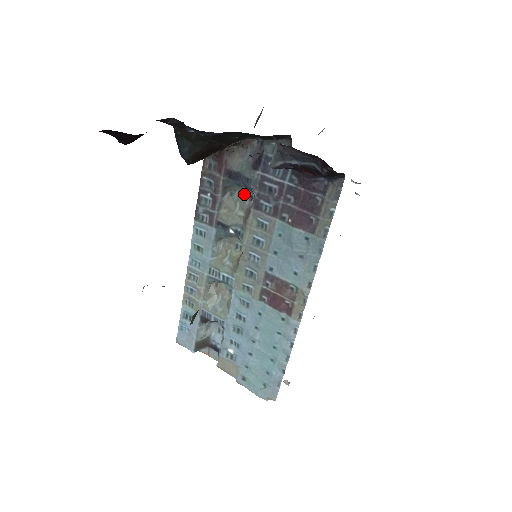
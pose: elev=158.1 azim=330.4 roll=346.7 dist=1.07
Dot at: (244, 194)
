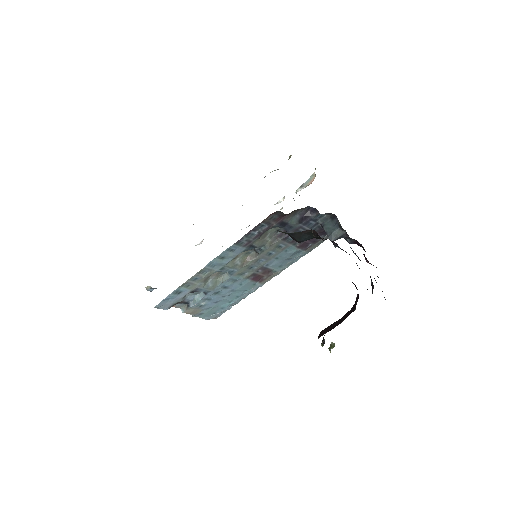
Dot at: (277, 229)
